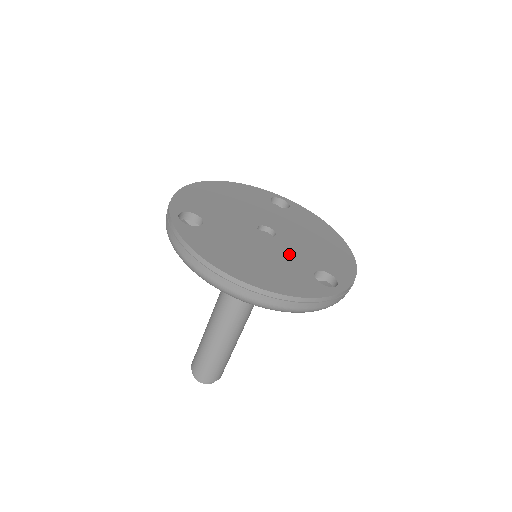
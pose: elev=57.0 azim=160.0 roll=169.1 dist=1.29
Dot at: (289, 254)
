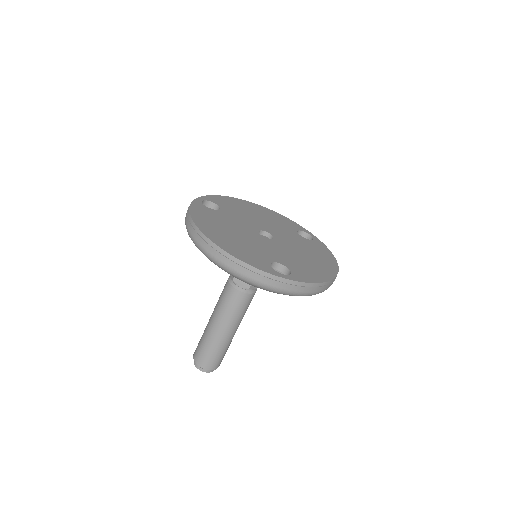
Dot at: (267, 248)
